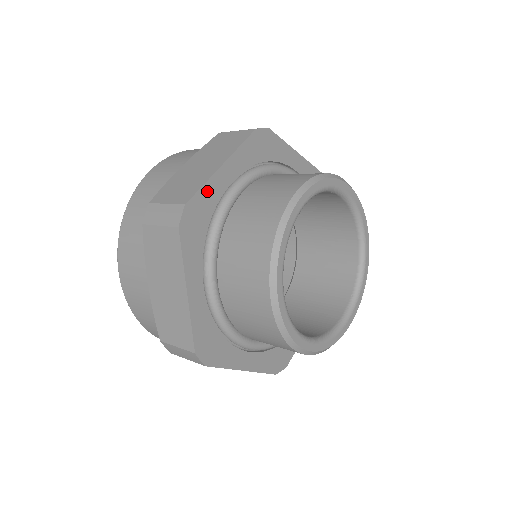
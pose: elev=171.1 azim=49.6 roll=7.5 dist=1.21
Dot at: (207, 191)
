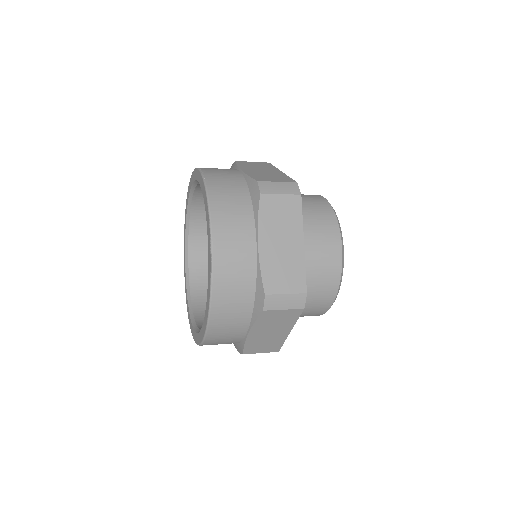
Dot at: (303, 270)
